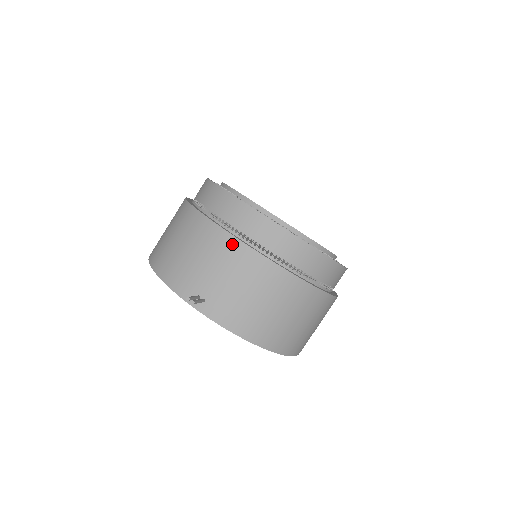
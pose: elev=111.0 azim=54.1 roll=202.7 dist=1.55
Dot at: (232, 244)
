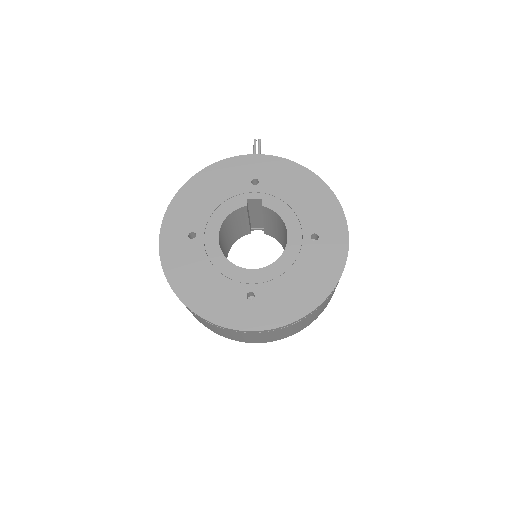
Dot at: occluded
